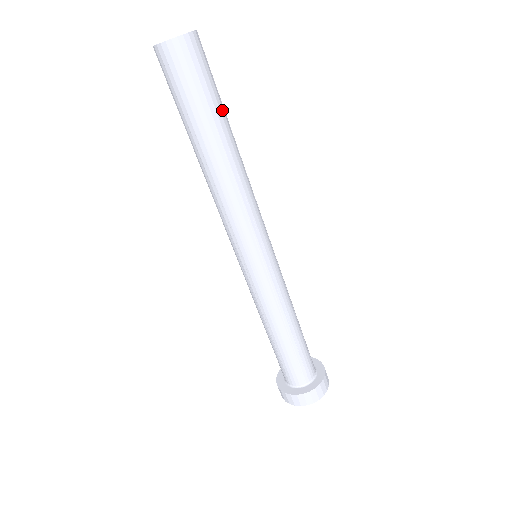
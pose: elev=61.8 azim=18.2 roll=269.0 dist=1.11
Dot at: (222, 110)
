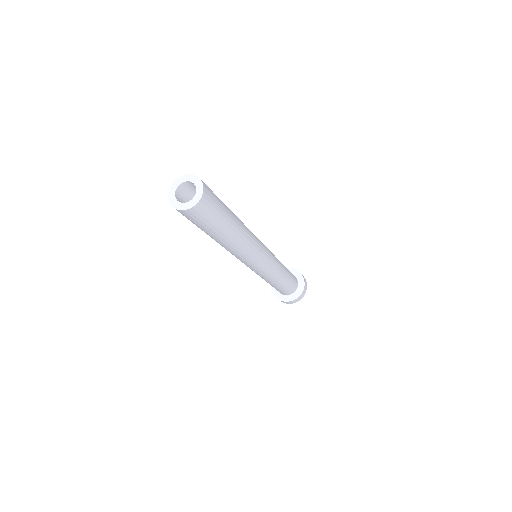
Dot at: (228, 209)
